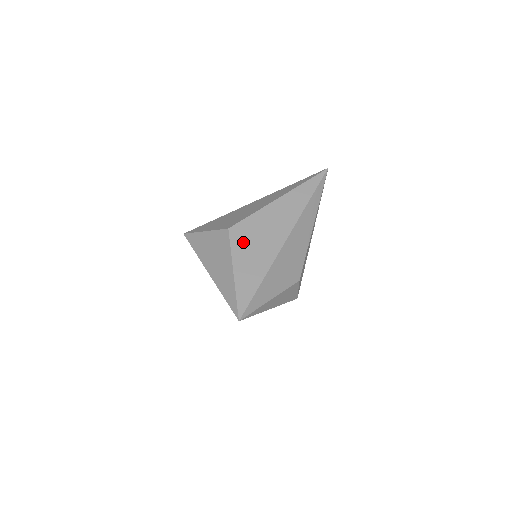
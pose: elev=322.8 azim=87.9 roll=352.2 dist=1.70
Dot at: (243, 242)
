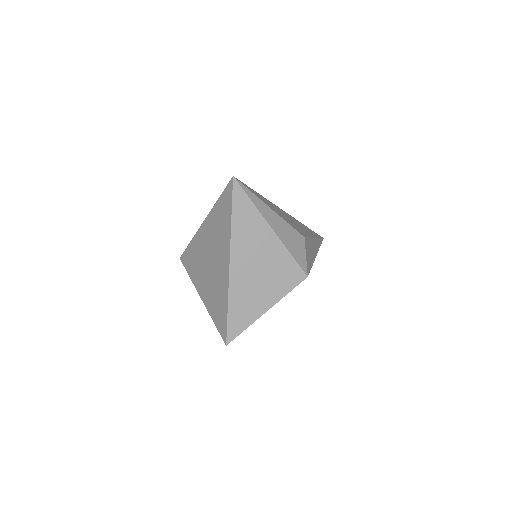
Dot at: occluded
